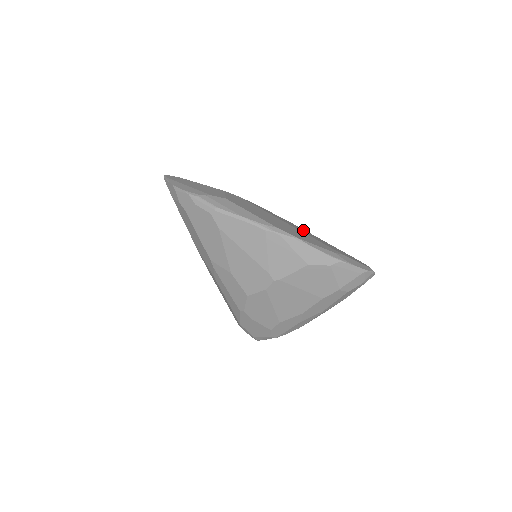
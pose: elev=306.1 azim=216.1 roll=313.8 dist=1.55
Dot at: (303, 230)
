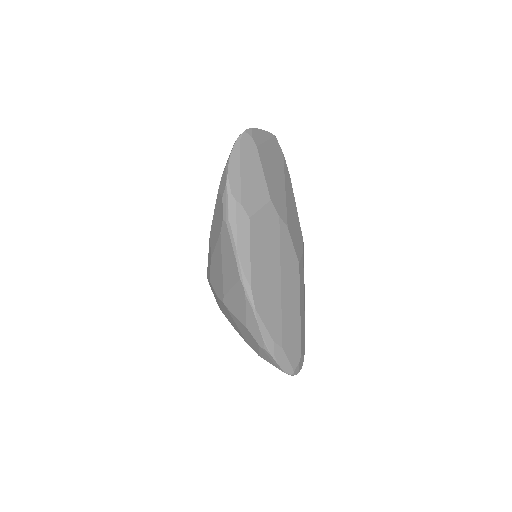
Dot at: (294, 290)
